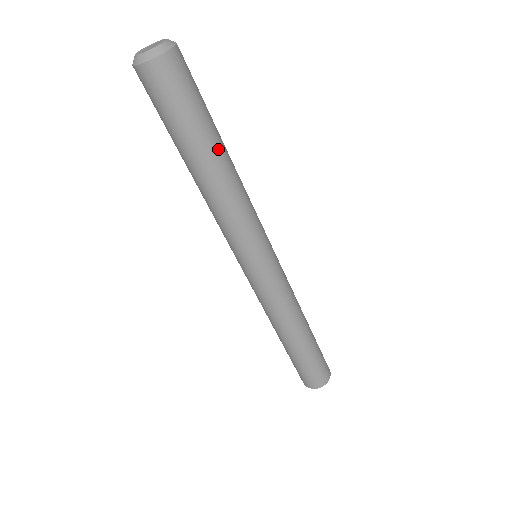
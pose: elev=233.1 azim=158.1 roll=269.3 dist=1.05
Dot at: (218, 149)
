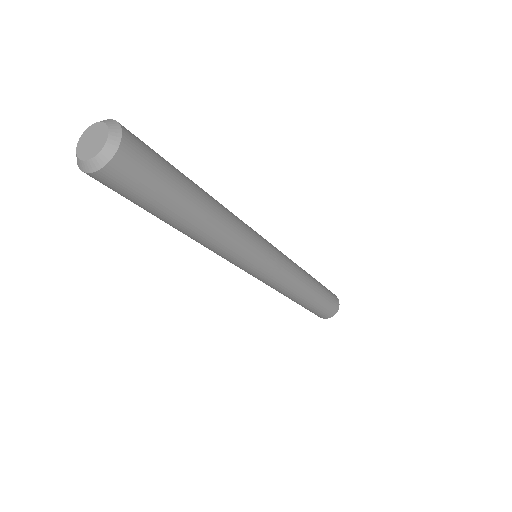
Dot at: (192, 217)
